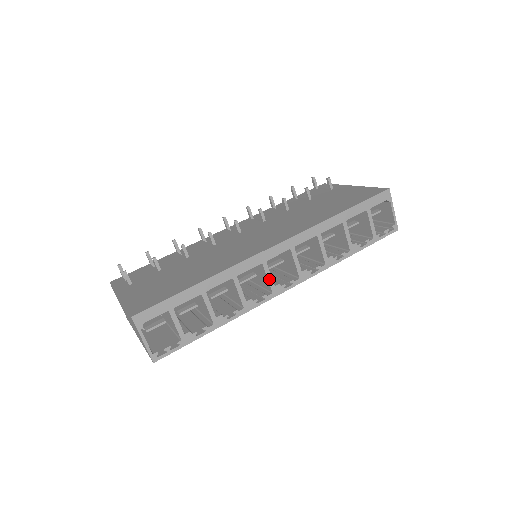
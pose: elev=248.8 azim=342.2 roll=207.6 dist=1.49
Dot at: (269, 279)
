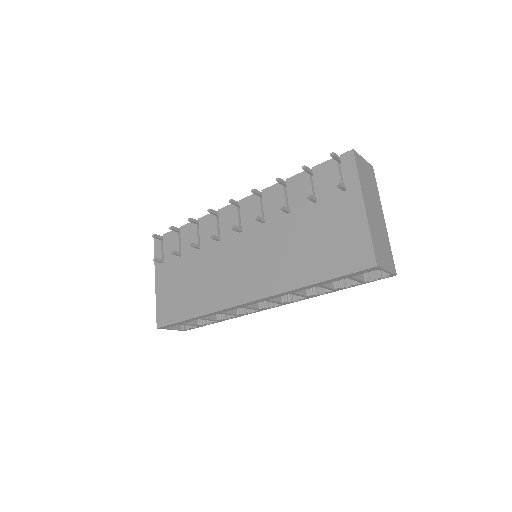
Dot at: occluded
